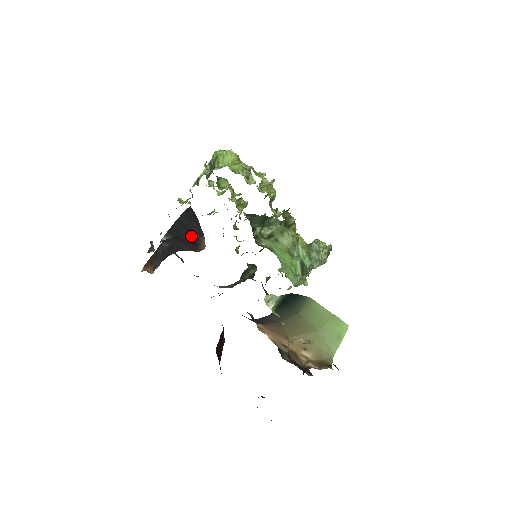
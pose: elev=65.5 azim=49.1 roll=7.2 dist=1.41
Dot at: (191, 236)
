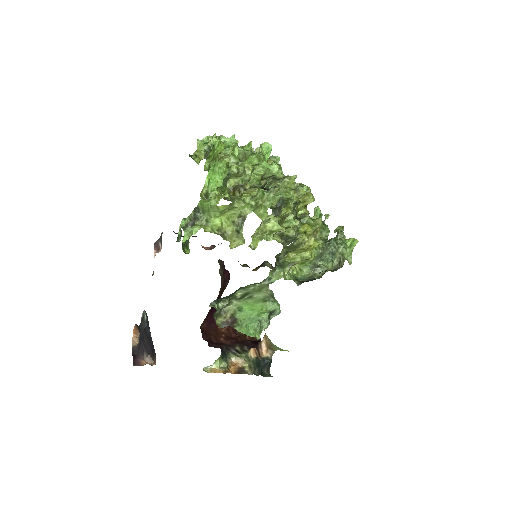
Dot at: (152, 344)
